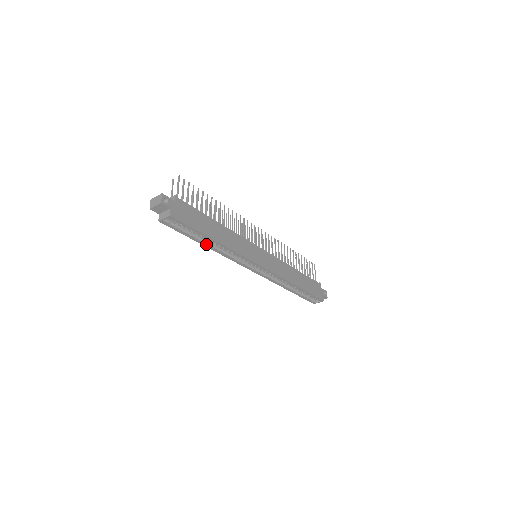
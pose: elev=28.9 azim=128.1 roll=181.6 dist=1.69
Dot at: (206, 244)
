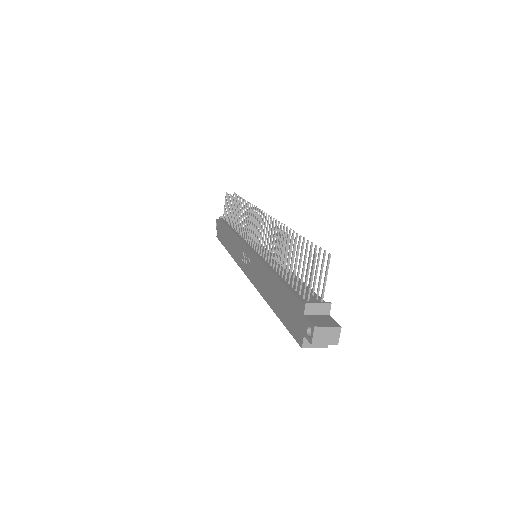
Dot at: occluded
